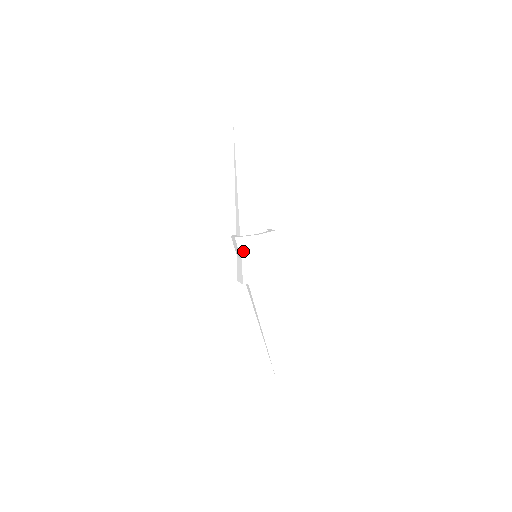
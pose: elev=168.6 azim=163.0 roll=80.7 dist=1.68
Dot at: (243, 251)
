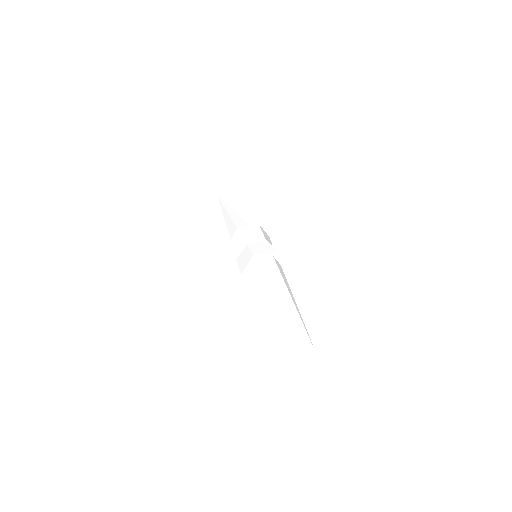
Dot at: (234, 252)
